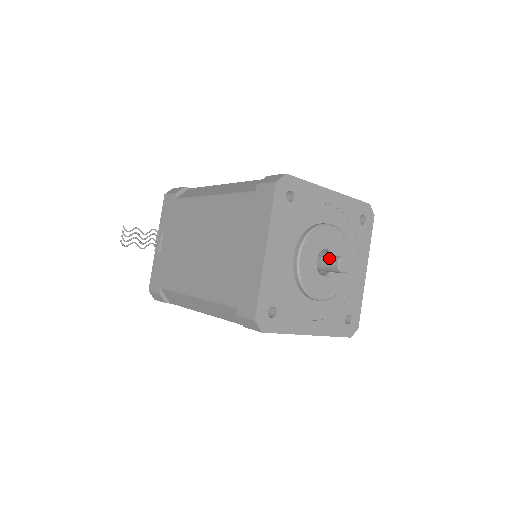
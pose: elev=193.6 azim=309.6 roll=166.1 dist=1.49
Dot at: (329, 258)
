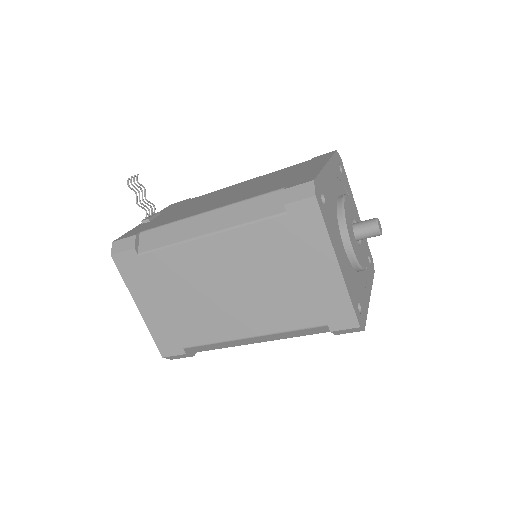
Dot at: (365, 220)
